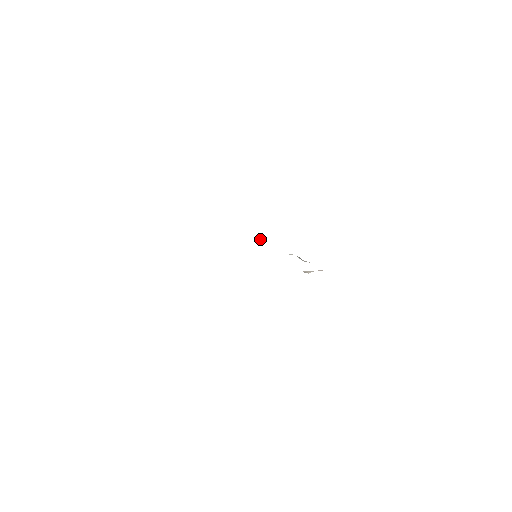
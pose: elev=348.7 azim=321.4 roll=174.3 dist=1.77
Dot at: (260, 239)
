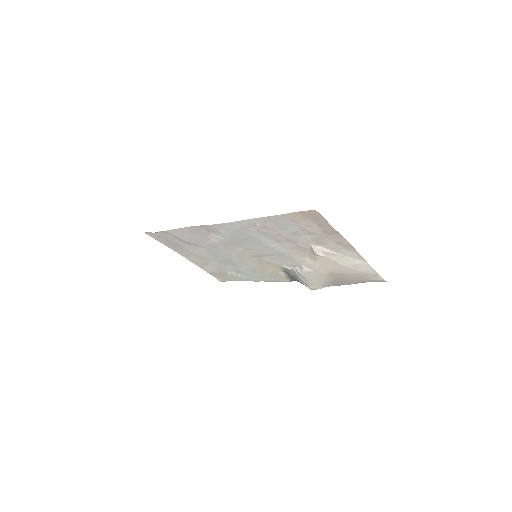
Dot at: (248, 277)
